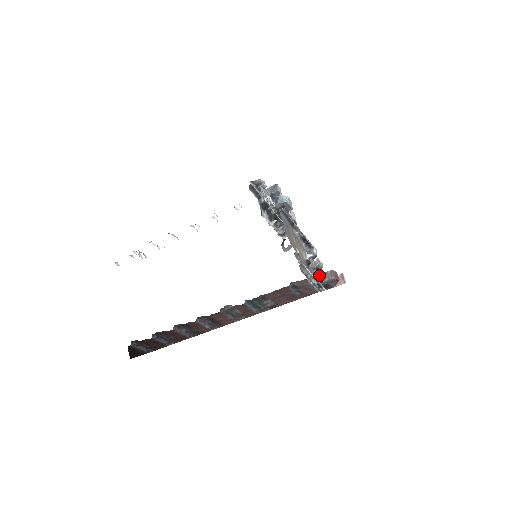
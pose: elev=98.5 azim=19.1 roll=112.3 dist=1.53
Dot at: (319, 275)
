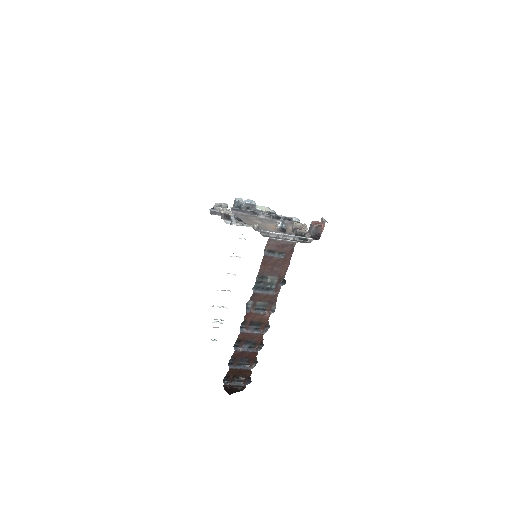
Dot at: (296, 232)
